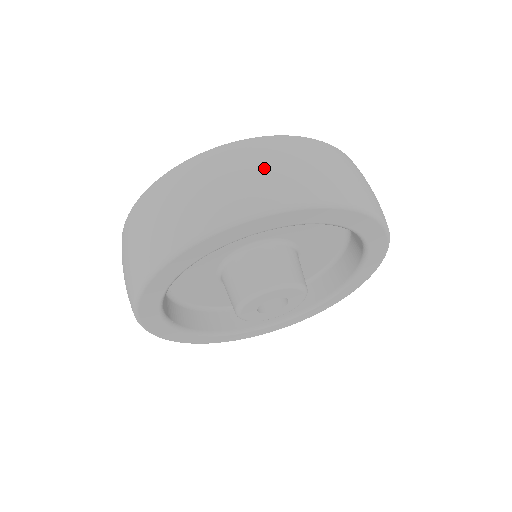
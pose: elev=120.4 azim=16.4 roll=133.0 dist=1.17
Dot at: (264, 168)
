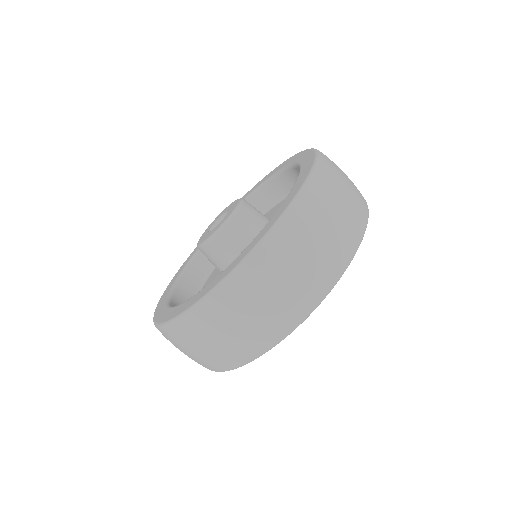
Dot at: (314, 249)
